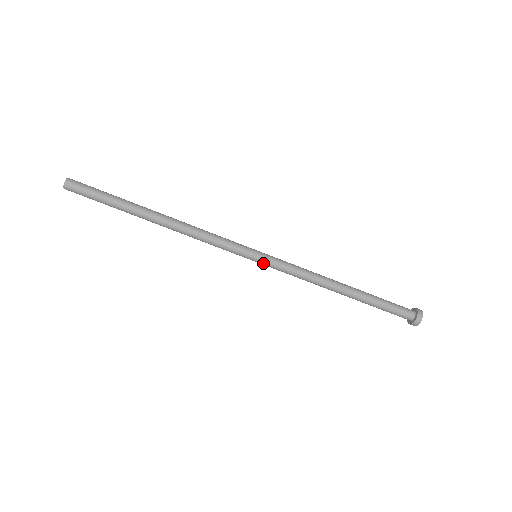
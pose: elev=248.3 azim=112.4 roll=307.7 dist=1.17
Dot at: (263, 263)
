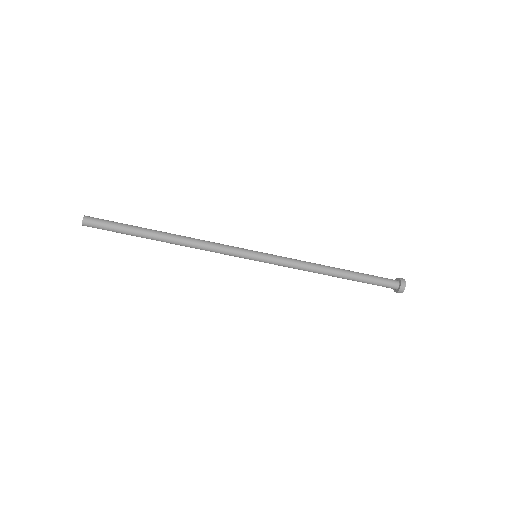
Dot at: (263, 260)
